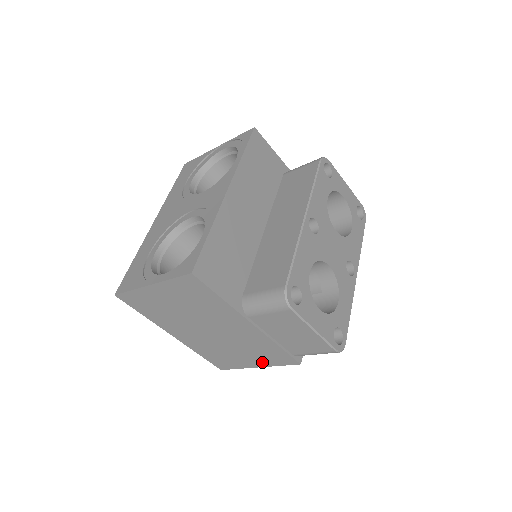
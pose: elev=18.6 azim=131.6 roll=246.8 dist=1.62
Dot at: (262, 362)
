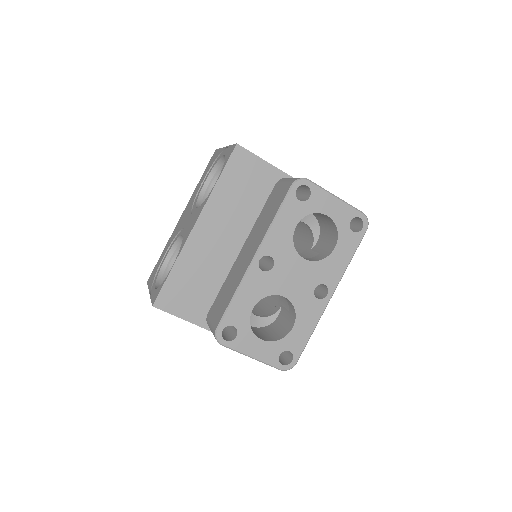
Dot at: occluded
